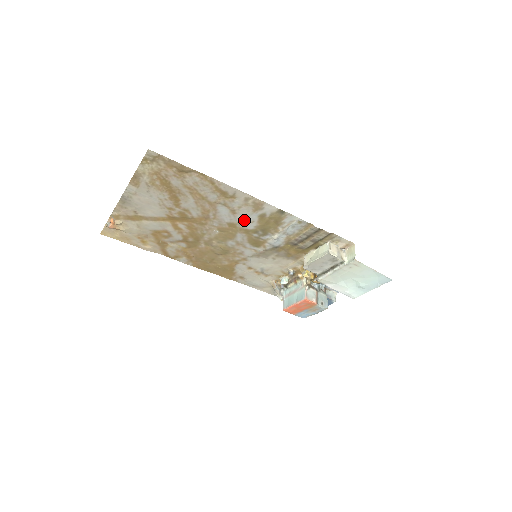
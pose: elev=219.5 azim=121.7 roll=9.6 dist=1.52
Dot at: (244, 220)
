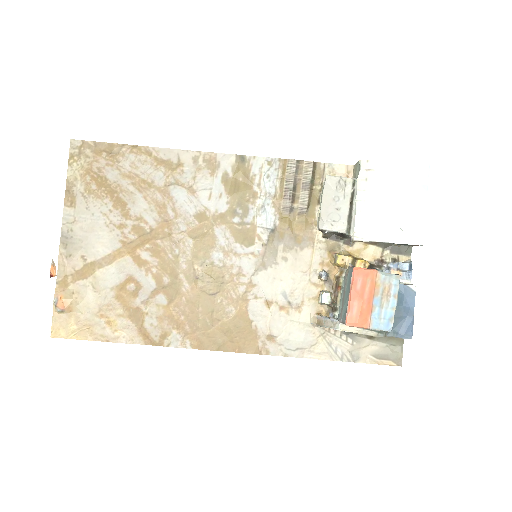
Dot at: (210, 199)
